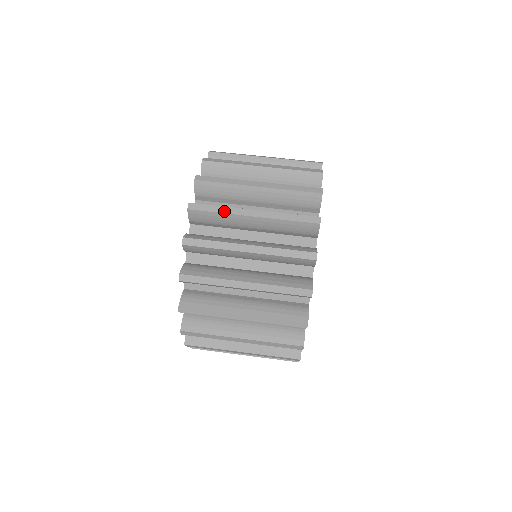
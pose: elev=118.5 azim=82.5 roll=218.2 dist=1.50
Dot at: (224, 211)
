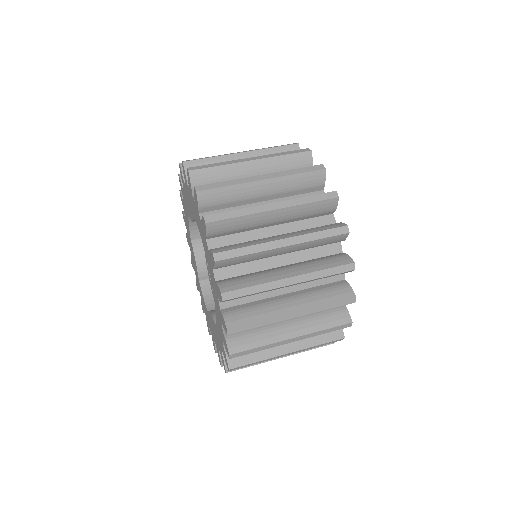
Dot at: (244, 213)
